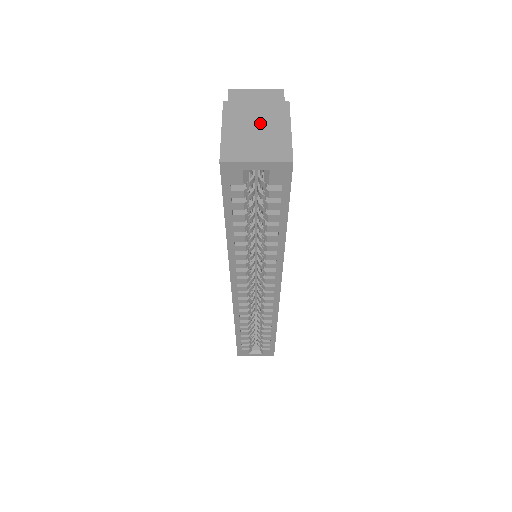
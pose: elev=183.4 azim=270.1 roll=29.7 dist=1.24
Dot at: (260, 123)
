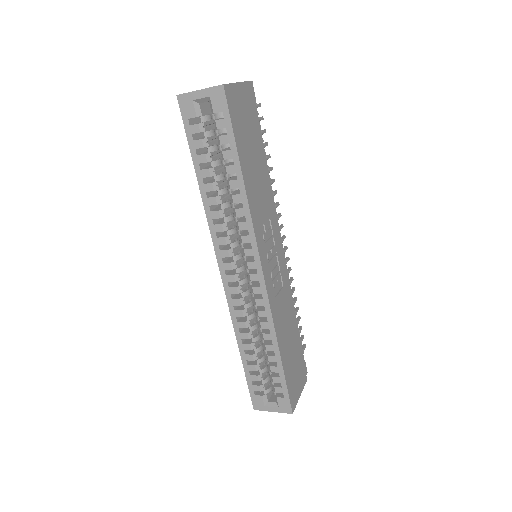
Dot at: occluded
